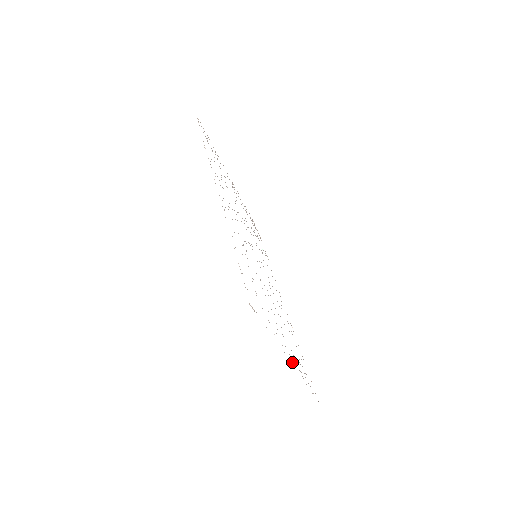
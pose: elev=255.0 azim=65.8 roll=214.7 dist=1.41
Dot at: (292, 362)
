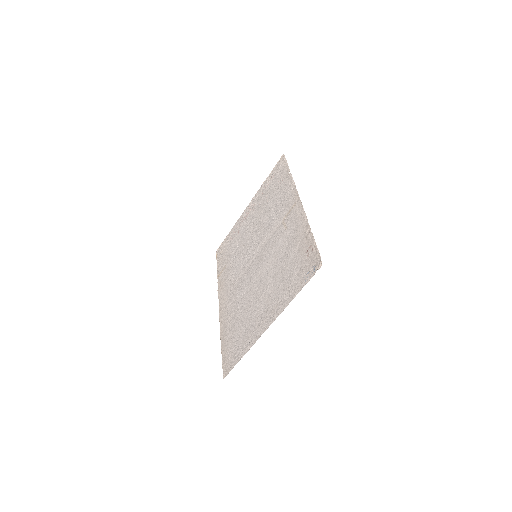
Dot at: (264, 328)
